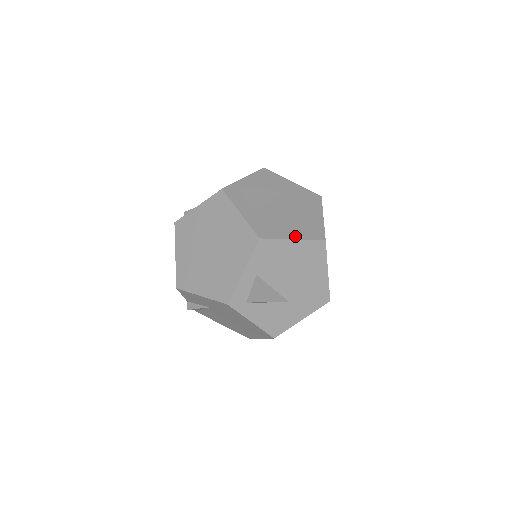
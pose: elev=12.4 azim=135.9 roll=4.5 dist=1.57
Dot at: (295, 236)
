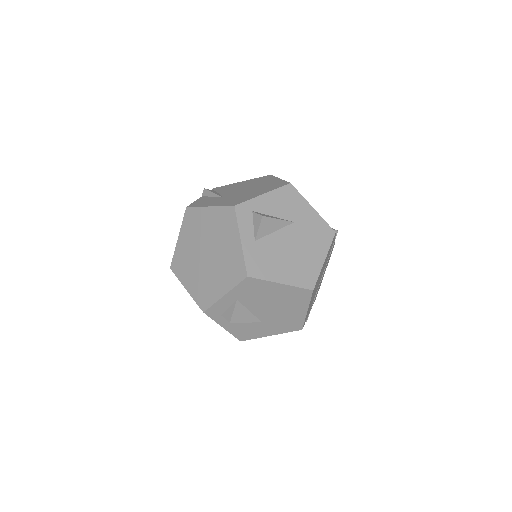
Dot at: (284, 280)
